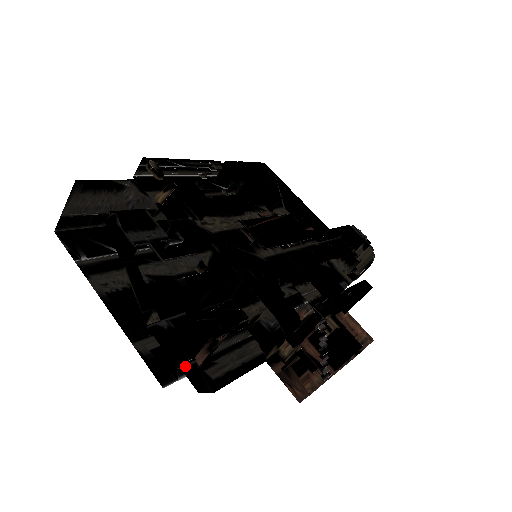
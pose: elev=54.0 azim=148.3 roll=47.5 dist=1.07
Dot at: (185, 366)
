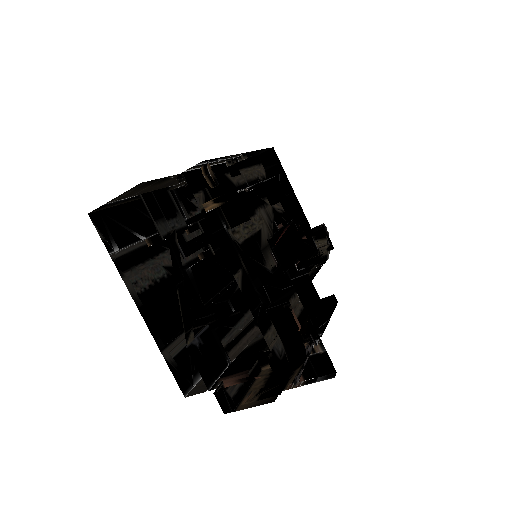
Dot at: (218, 391)
